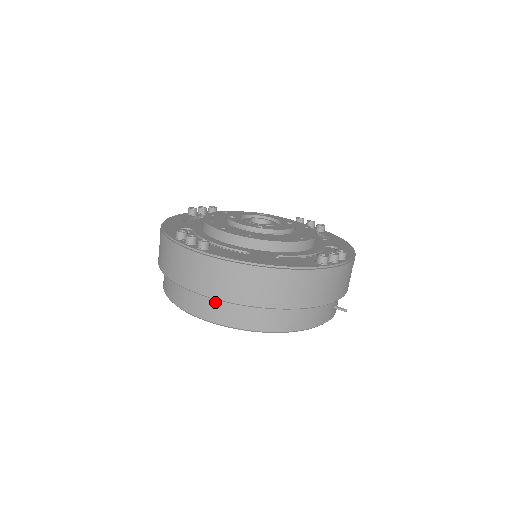
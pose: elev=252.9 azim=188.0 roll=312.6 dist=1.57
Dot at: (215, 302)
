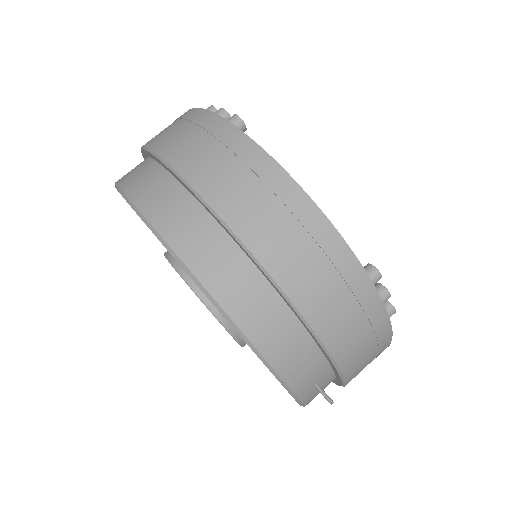
Dot at: (182, 198)
